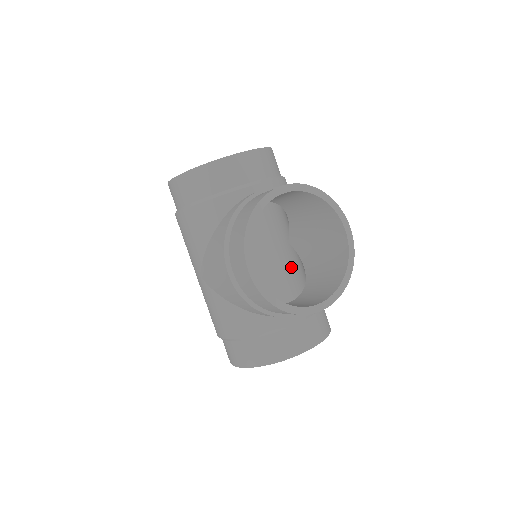
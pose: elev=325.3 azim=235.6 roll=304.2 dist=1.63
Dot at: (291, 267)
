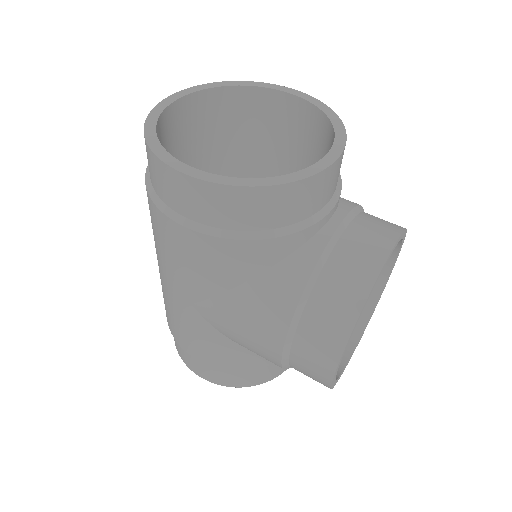
Dot at: occluded
